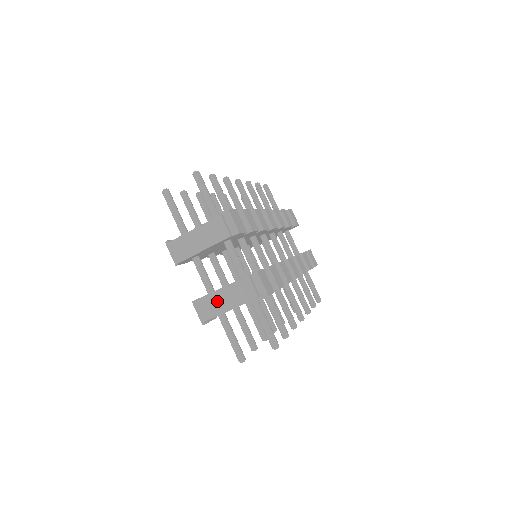
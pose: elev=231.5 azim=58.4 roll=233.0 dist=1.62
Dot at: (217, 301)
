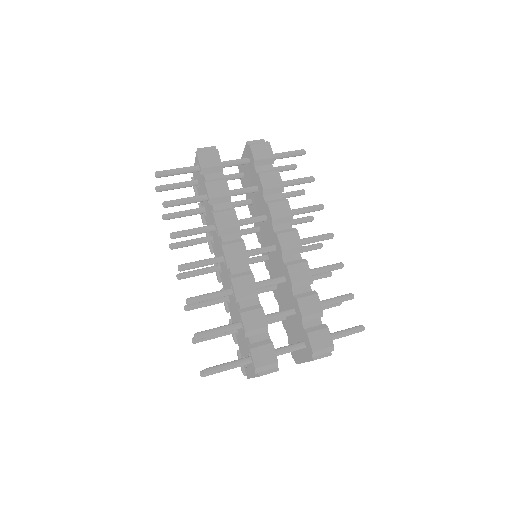
Dot at: occluded
